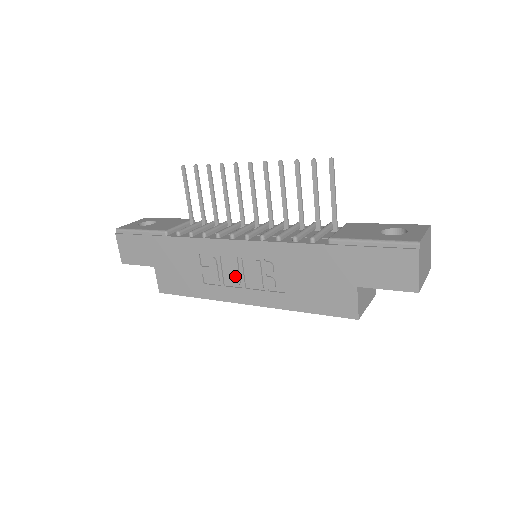
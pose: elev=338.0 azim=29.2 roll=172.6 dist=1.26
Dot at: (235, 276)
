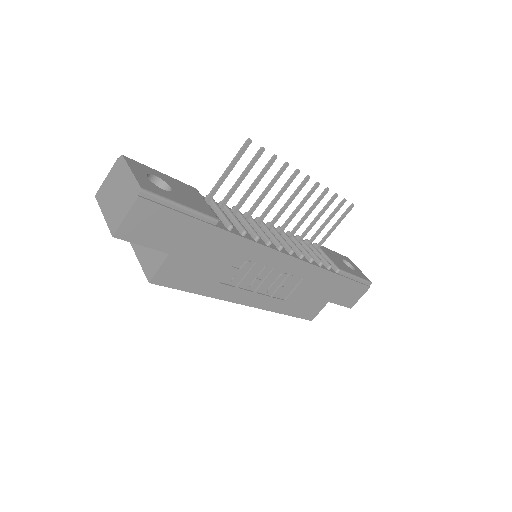
Dot at: (257, 282)
